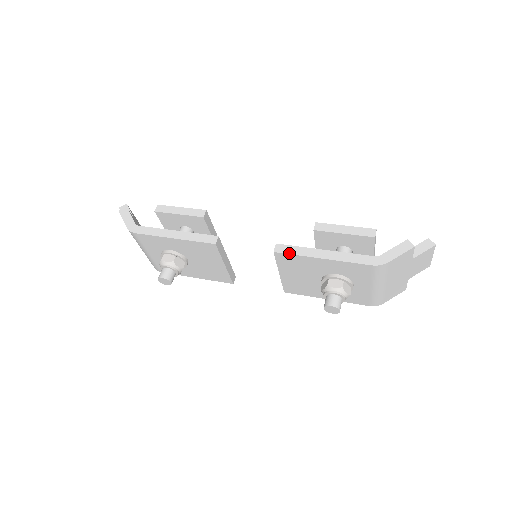
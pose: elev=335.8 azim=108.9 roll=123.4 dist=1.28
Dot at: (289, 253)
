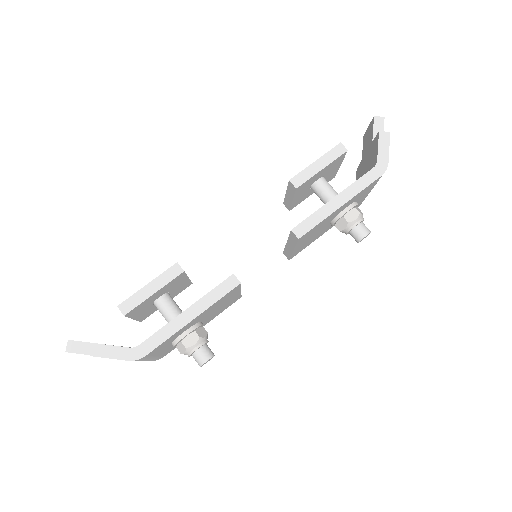
Dot at: (312, 227)
